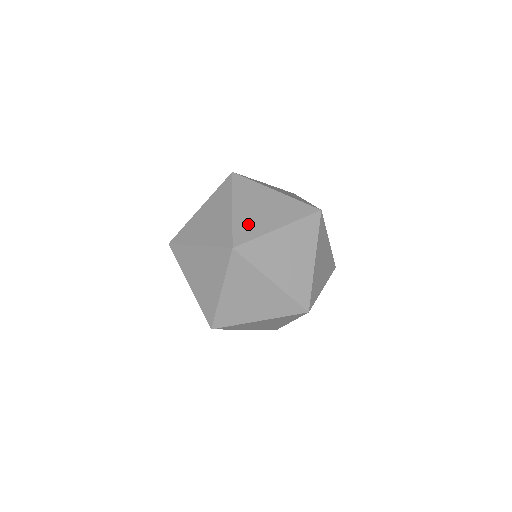
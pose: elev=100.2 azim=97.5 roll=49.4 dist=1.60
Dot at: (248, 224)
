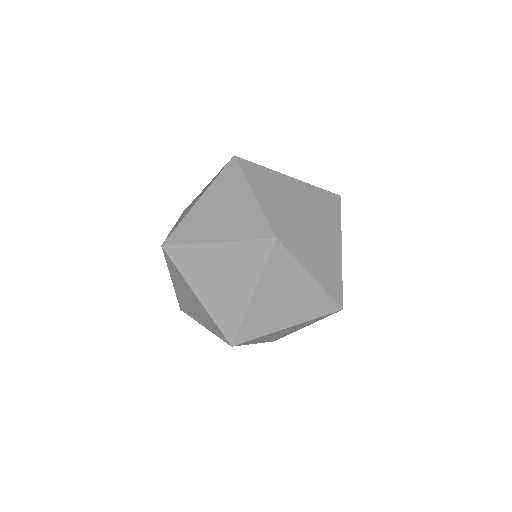
Dot at: occluded
